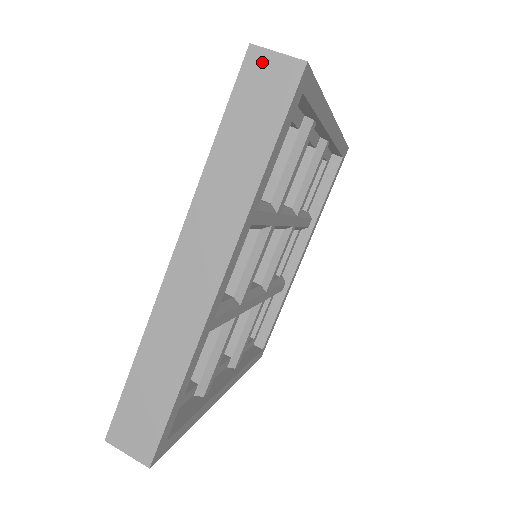
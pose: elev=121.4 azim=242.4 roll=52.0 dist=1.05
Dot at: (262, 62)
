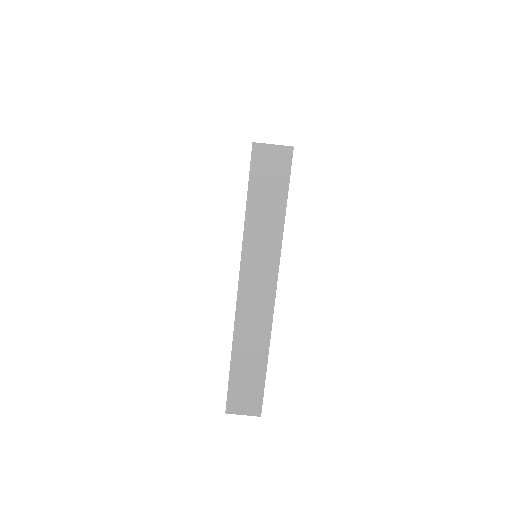
Dot at: (264, 152)
